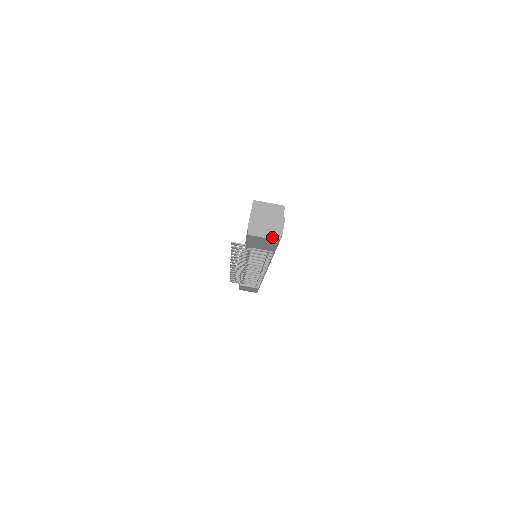
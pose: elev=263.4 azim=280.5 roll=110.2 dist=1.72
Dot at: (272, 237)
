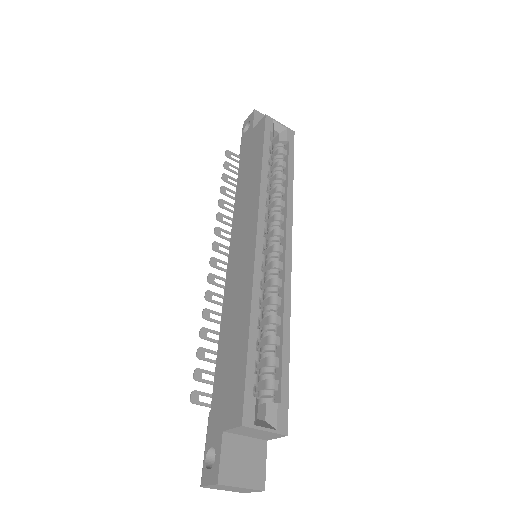
Dot at: (233, 491)
